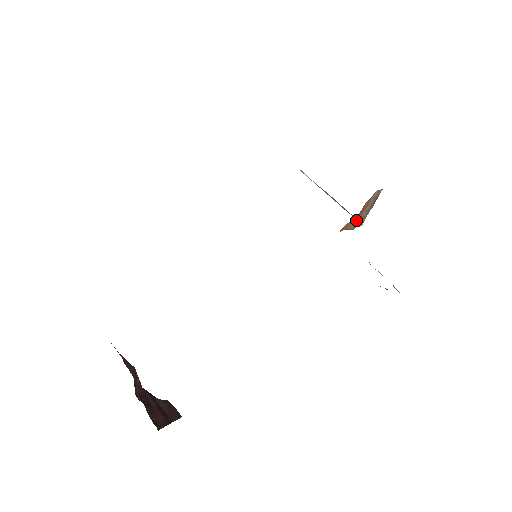
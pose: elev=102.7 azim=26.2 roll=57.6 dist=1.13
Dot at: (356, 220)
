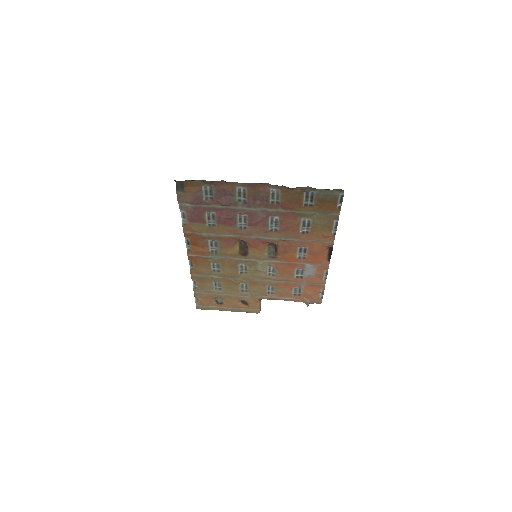
Dot at: occluded
